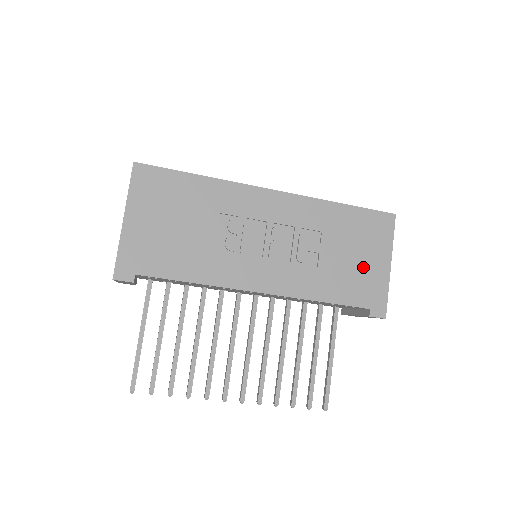
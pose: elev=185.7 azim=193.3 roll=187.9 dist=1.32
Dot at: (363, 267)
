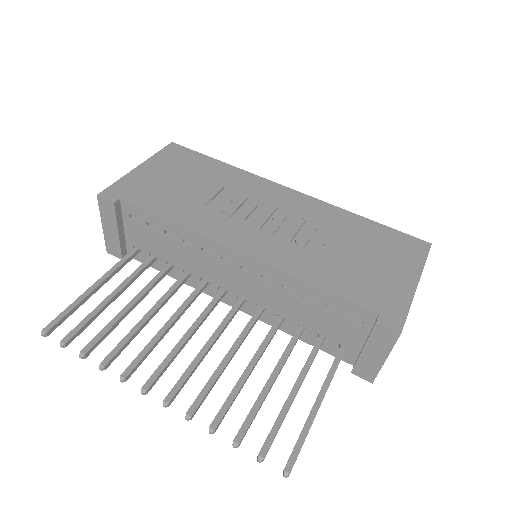
Dot at: (378, 273)
